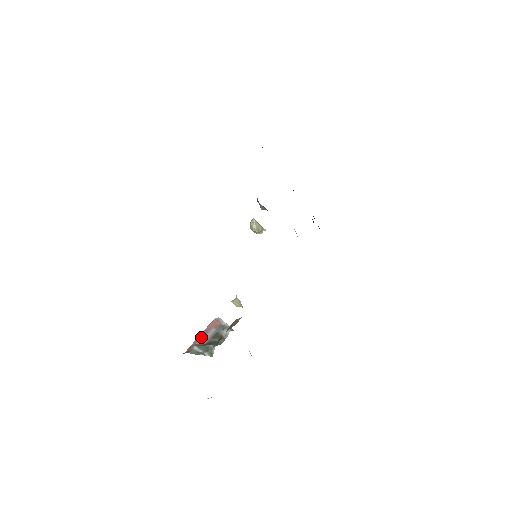
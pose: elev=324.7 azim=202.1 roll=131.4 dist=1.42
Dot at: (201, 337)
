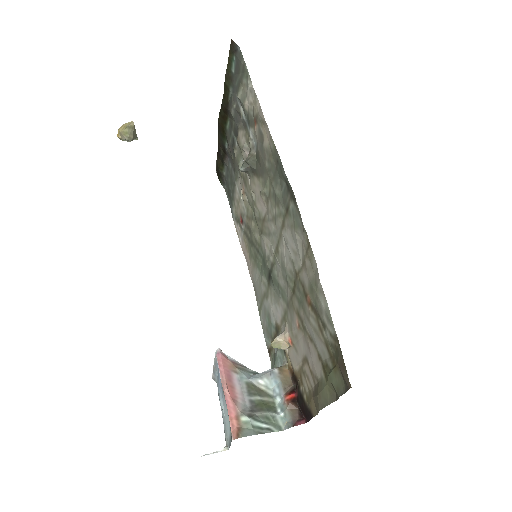
Dot at: (234, 395)
